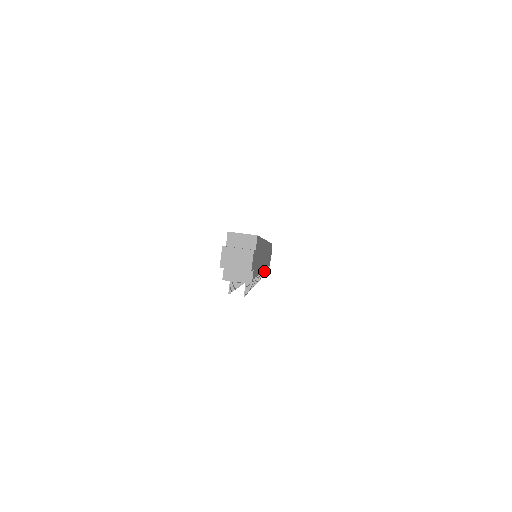
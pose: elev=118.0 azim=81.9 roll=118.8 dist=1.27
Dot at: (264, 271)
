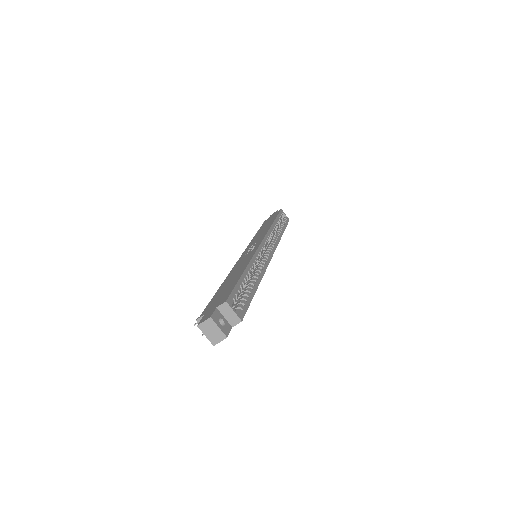
Dot at: occluded
